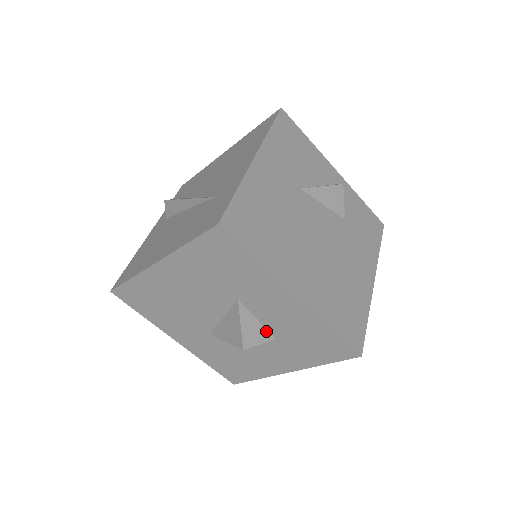
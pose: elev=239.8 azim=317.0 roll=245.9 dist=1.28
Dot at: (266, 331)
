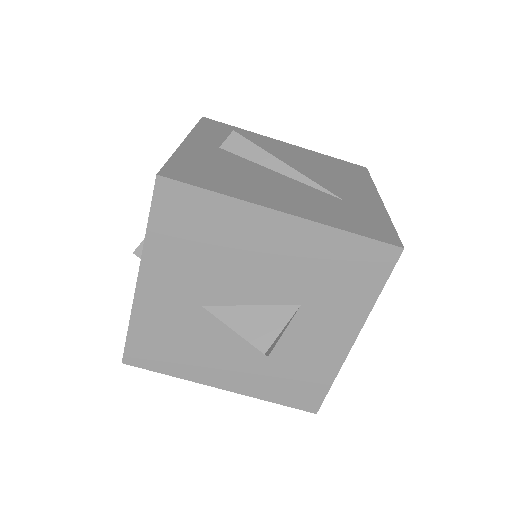
Dot at: (275, 345)
